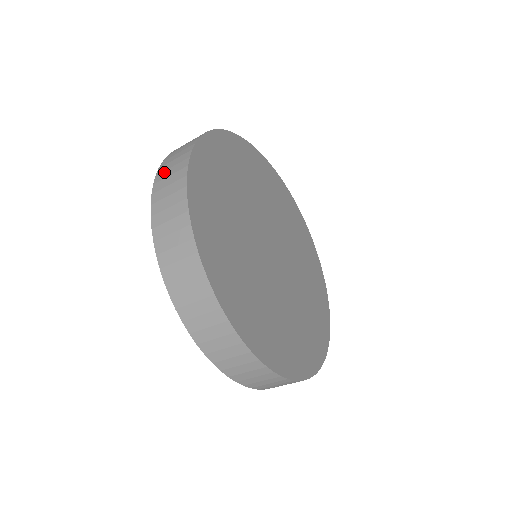
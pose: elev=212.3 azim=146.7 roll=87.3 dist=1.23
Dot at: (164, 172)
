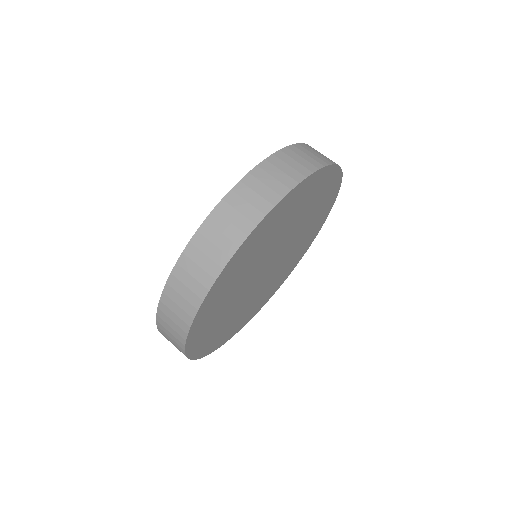
Dot at: (300, 150)
